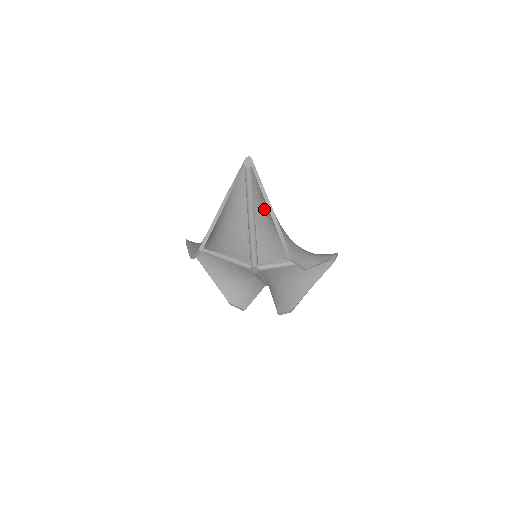
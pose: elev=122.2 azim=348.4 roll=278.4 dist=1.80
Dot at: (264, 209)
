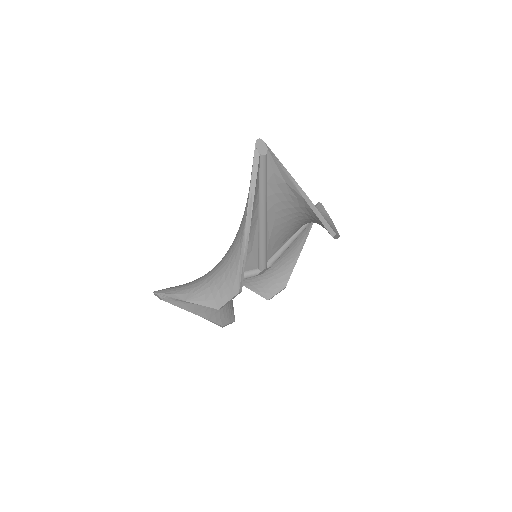
Dot at: (283, 197)
